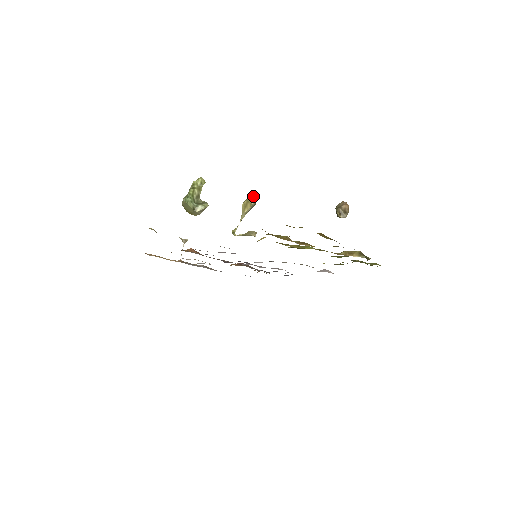
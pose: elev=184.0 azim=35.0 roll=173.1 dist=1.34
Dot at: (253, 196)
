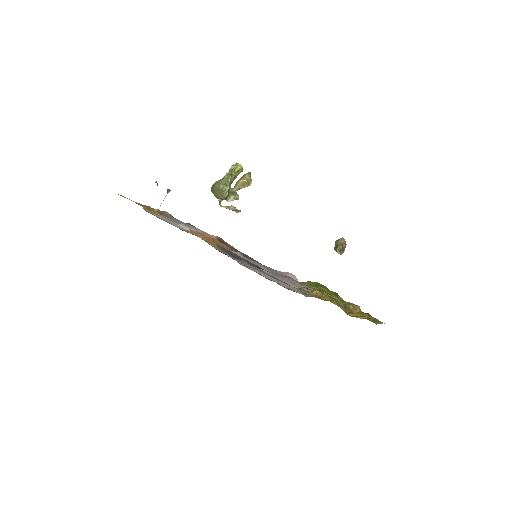
Dot at: occluded
